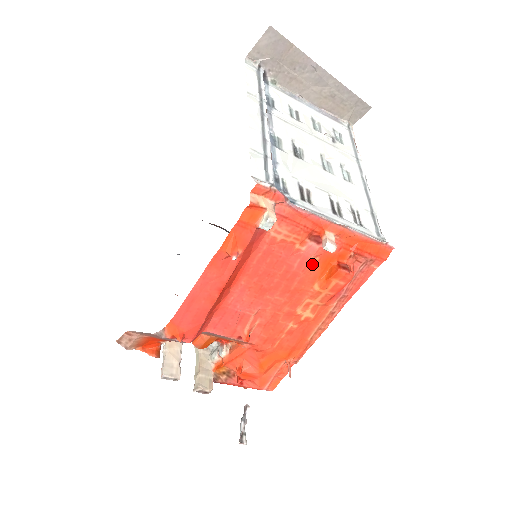
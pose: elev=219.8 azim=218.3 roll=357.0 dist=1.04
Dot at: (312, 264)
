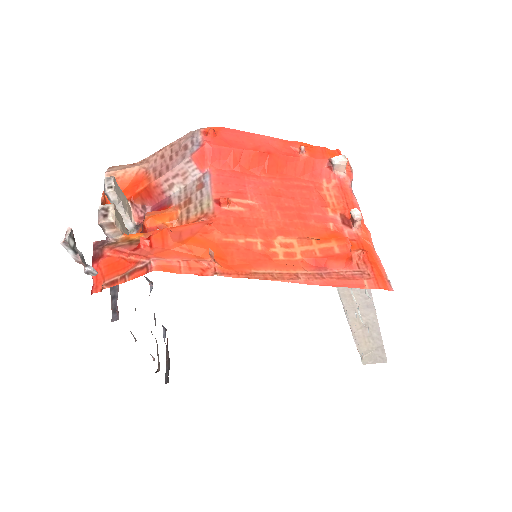
Dot at: (325, 228)
